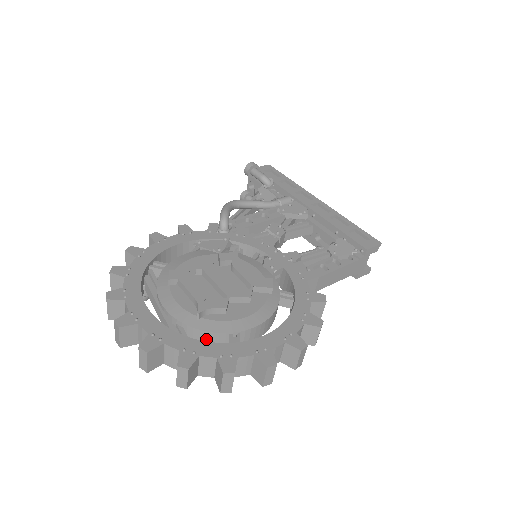
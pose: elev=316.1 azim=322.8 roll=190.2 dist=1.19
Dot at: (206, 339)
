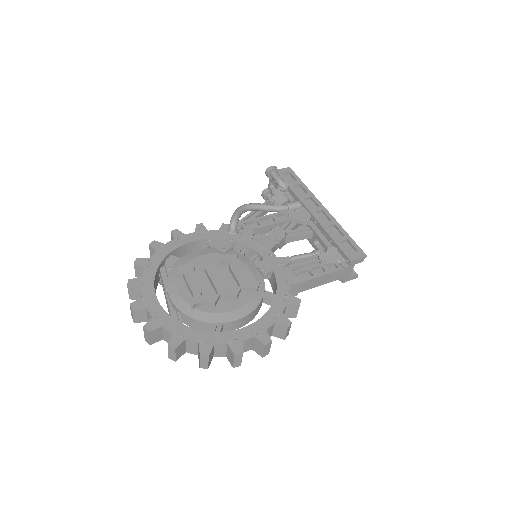
Dot at: (197, 325)
